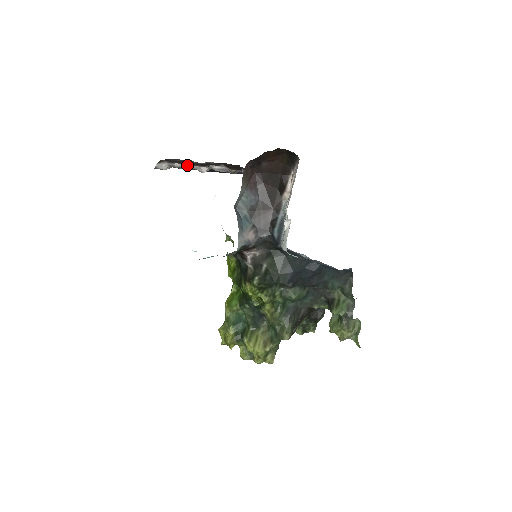
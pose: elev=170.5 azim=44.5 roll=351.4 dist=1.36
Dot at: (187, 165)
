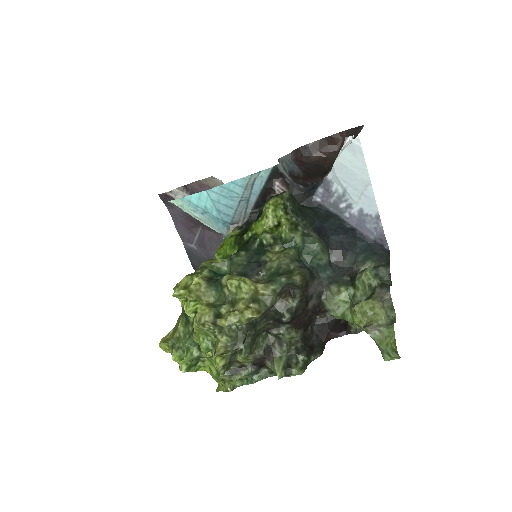
Dot at: occluded
